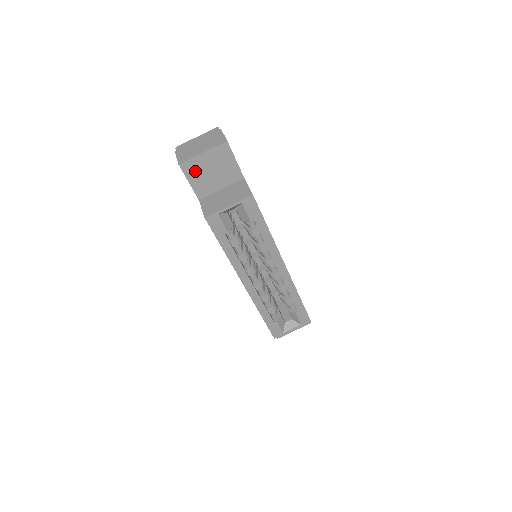
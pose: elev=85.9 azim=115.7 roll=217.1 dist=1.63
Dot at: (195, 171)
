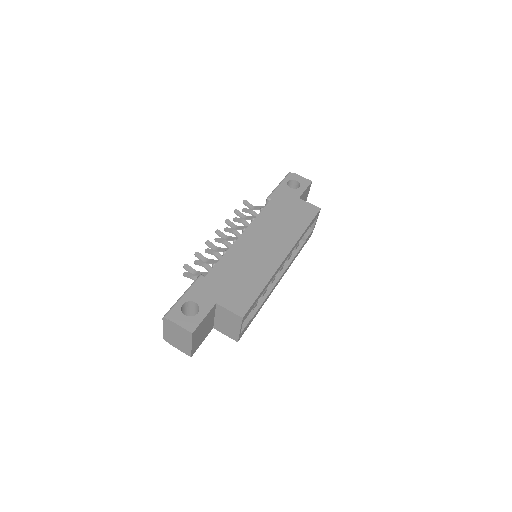
Dot at: (198, 343)
